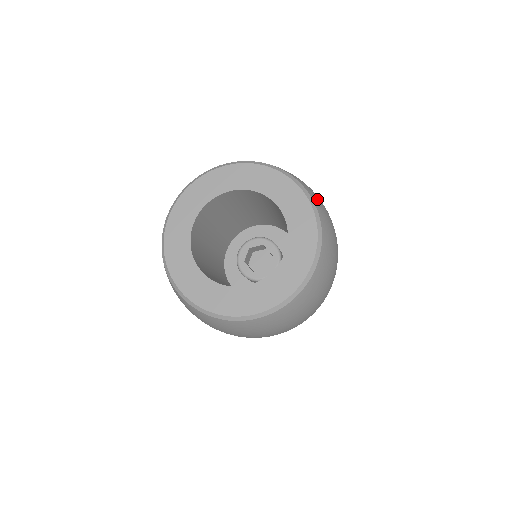
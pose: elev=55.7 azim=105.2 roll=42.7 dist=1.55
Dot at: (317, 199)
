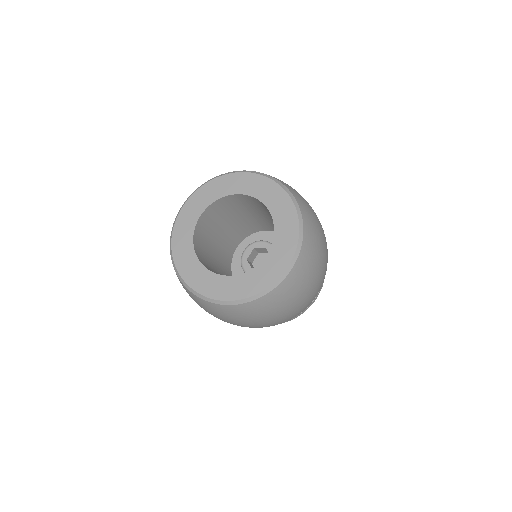
Dot at: (309, 215)
